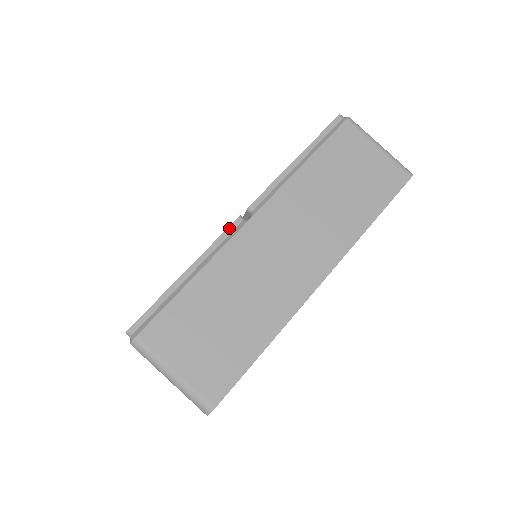
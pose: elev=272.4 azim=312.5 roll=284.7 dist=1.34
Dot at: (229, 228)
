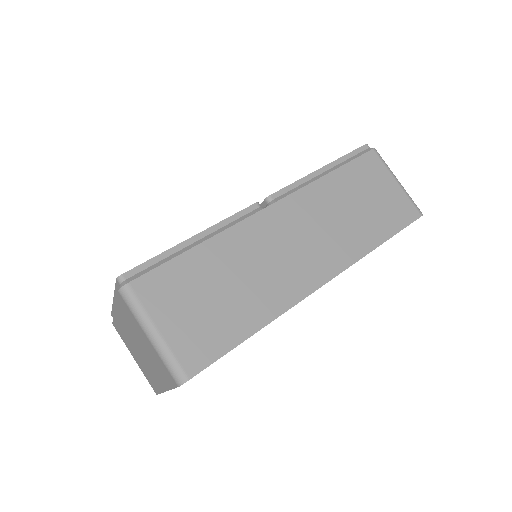
Dot at: (245, 209)
